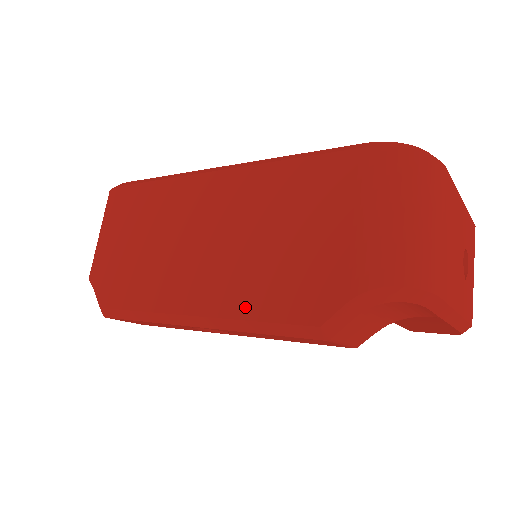
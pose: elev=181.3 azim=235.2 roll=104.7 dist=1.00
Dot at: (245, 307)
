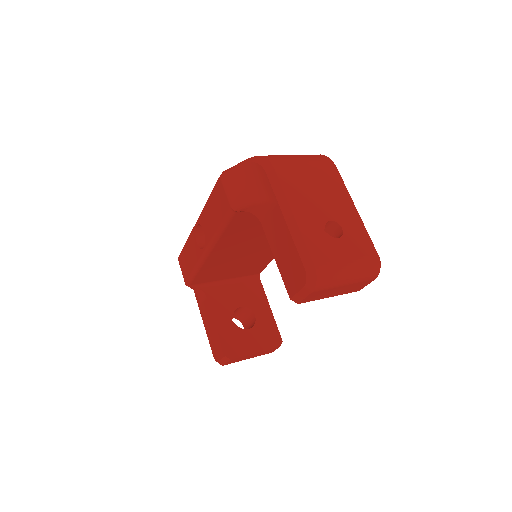
Dot at: occluded
